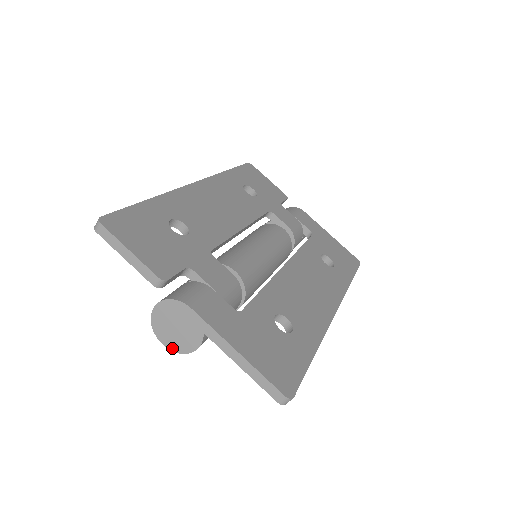
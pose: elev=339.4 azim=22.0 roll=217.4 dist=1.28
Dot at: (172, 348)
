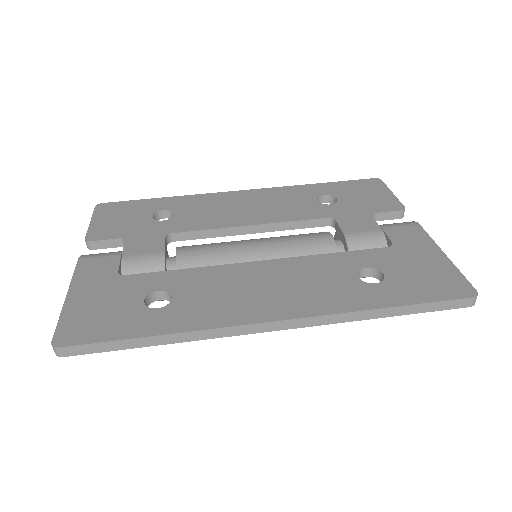
Dot at: occluded
